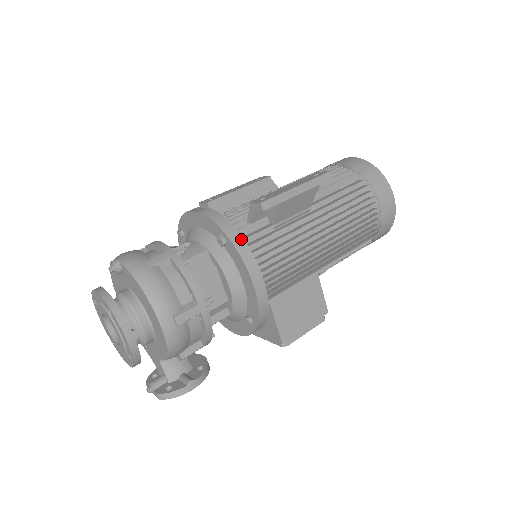
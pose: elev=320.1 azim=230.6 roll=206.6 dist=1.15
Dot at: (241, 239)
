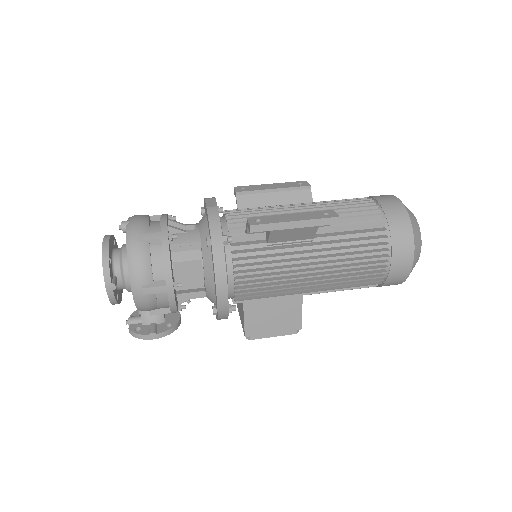
Dot at: (222, 248)
